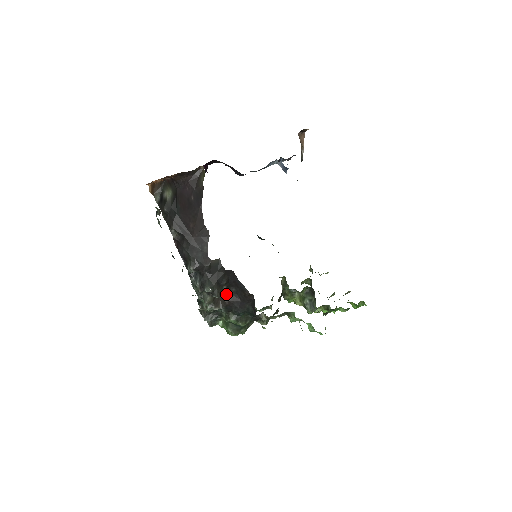
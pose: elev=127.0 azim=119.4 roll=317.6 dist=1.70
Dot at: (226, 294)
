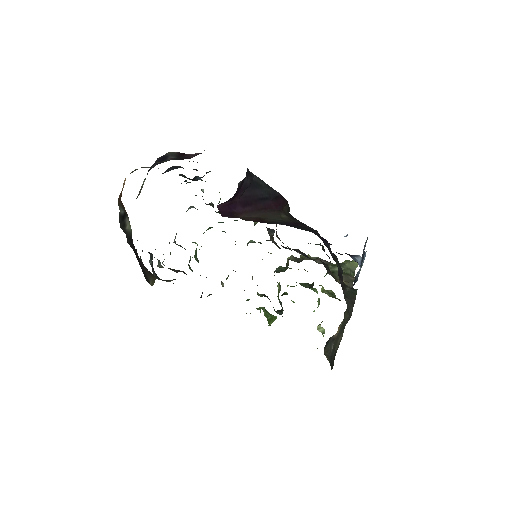
Dot at: (184, 272)
